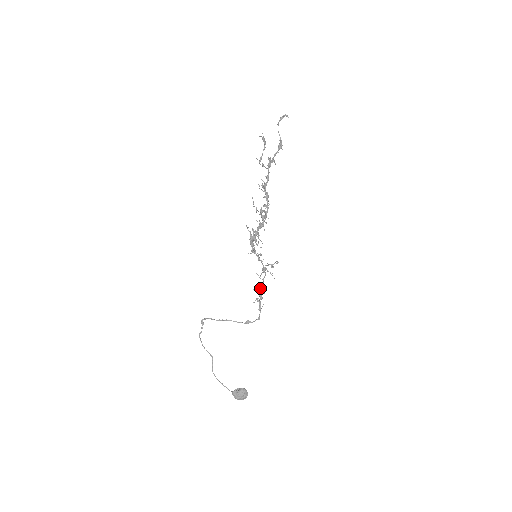
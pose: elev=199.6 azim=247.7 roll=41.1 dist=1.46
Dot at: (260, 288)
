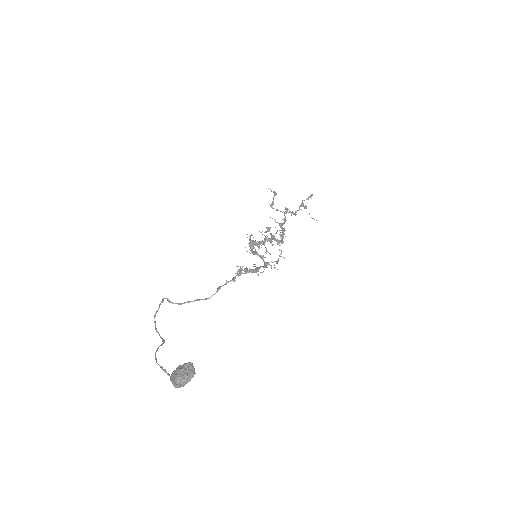
Dot at: (251, 269)
